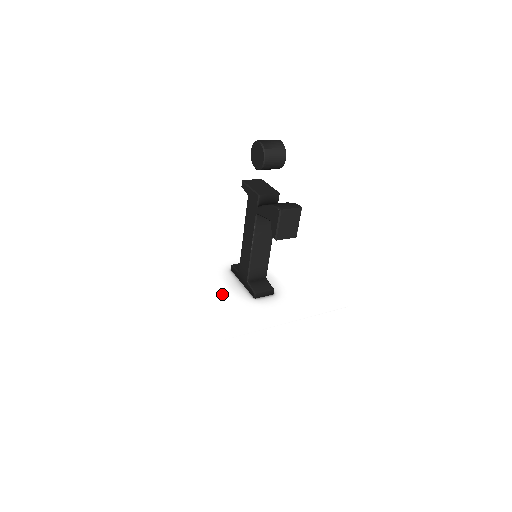
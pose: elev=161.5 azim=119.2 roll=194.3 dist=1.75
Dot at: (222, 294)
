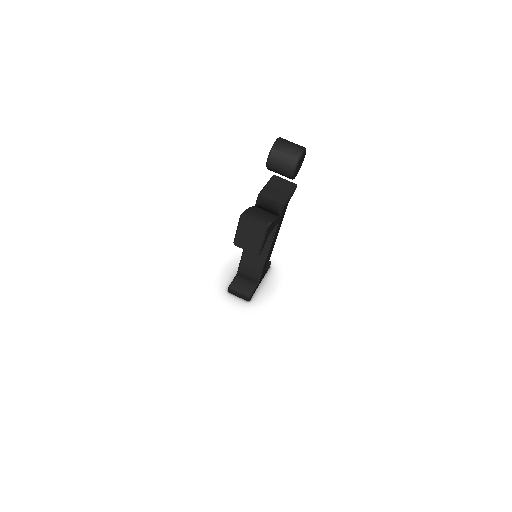
Dot at: (210, 268)
